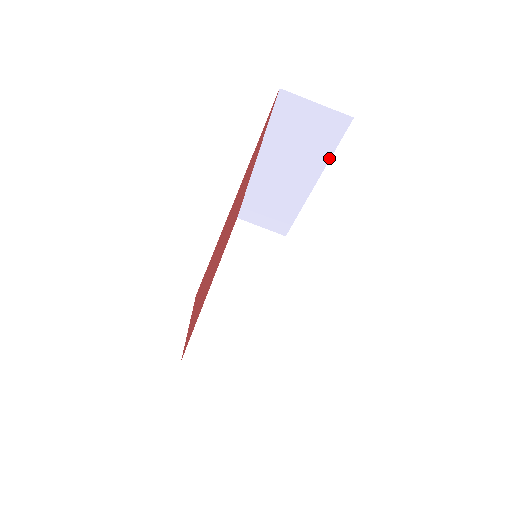
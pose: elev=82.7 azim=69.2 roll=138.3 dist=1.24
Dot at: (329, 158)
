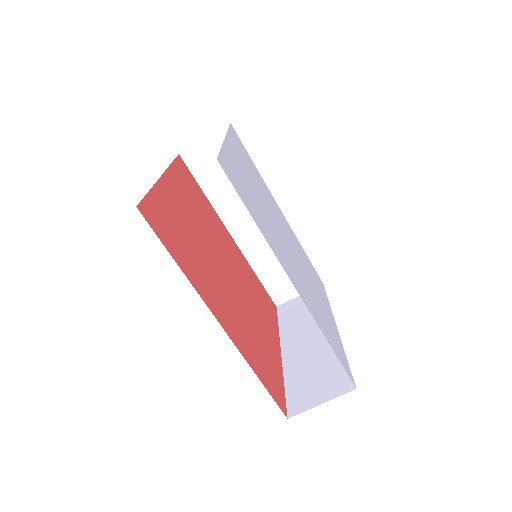
Dot at: occluded
